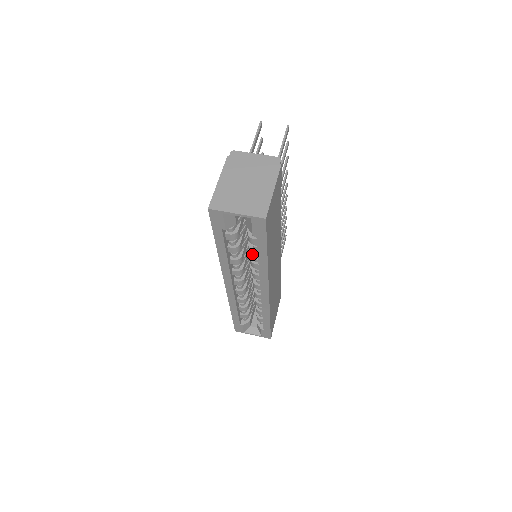
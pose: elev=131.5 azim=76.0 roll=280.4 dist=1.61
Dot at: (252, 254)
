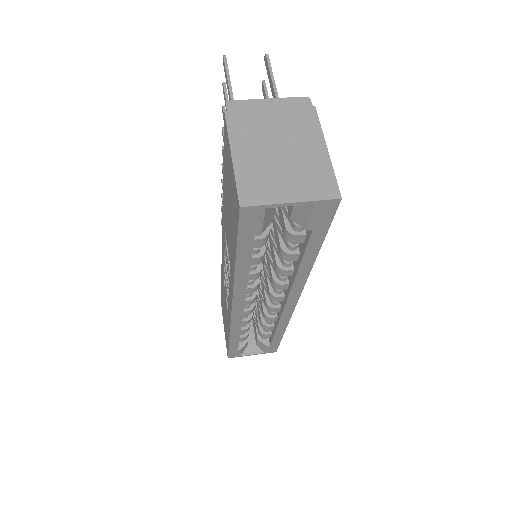
Dot at: (287, 258)
